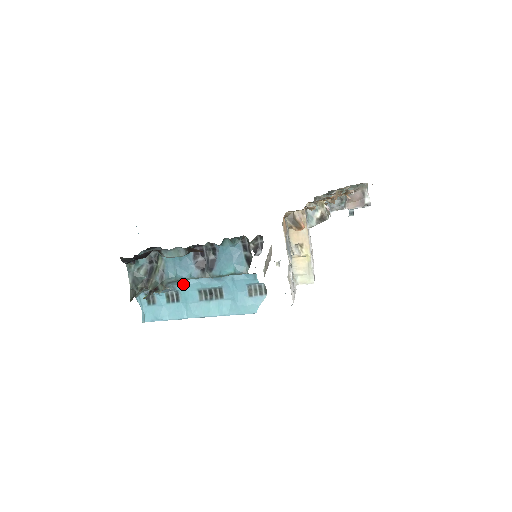
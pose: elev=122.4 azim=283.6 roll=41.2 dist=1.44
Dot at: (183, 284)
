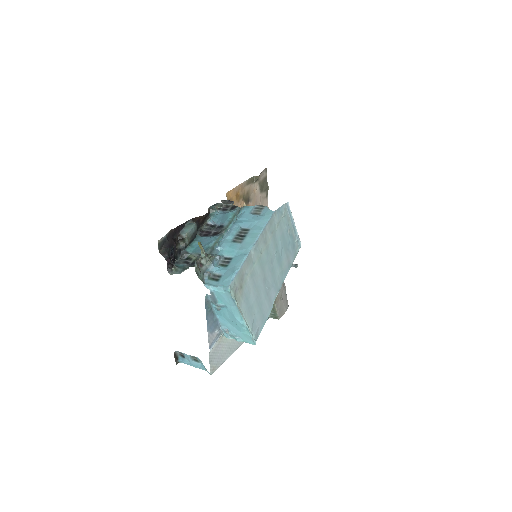
Dot at: (219, 248)
